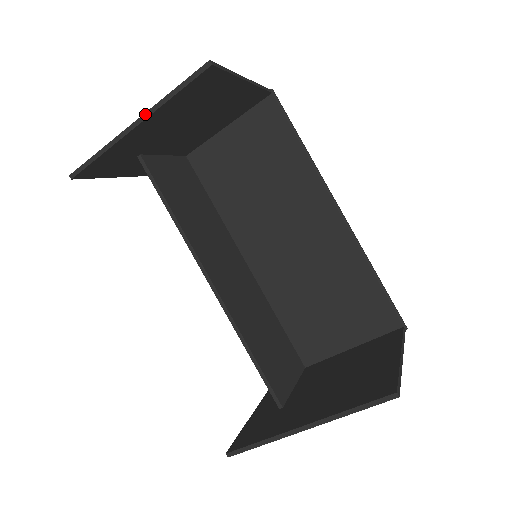
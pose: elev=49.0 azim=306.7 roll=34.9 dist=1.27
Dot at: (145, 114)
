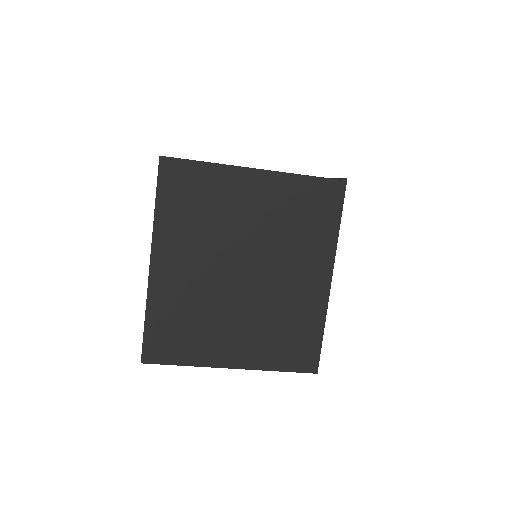
Dot at: occluded
